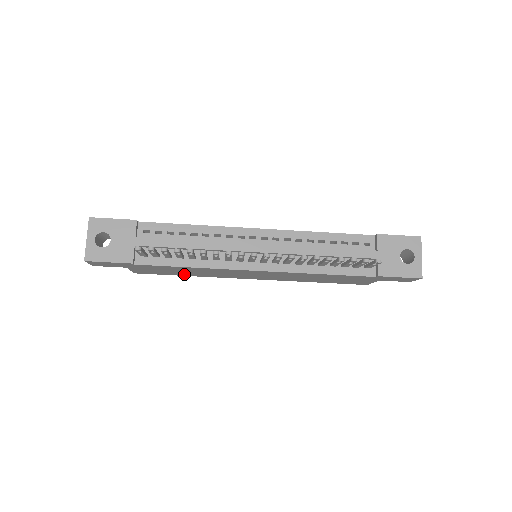
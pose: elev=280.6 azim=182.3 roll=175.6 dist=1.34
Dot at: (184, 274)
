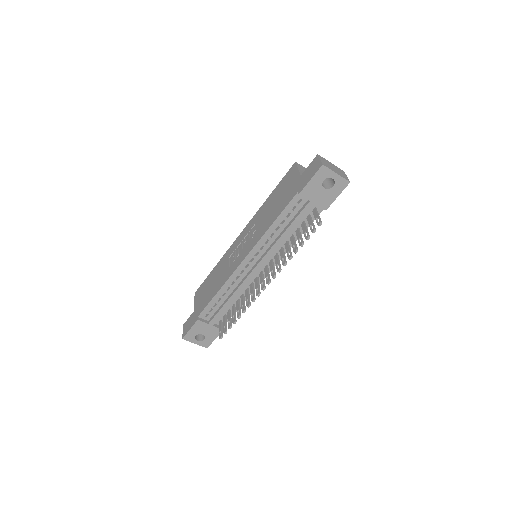
Dot at: occluded
